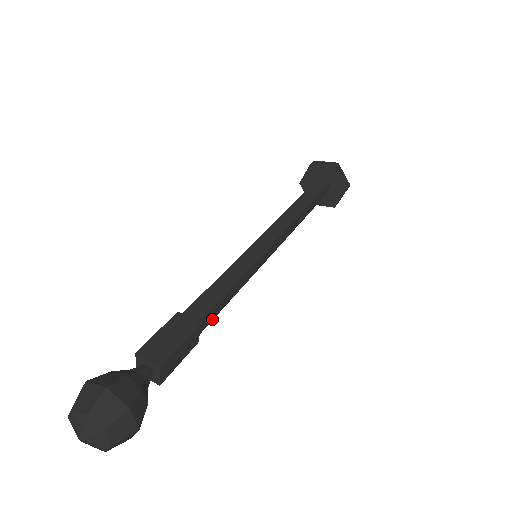
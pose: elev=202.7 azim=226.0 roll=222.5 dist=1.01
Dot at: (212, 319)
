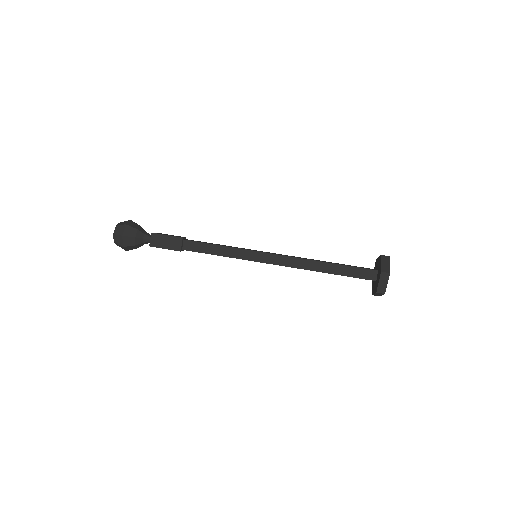
Dot at: (197, 251)
